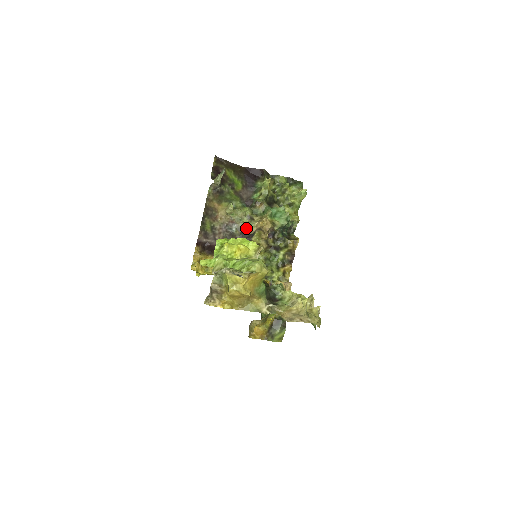
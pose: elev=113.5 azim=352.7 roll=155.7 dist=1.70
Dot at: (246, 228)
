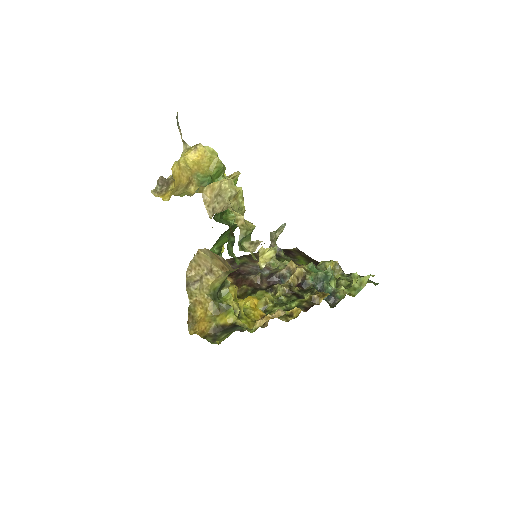
Dot at: occluded
